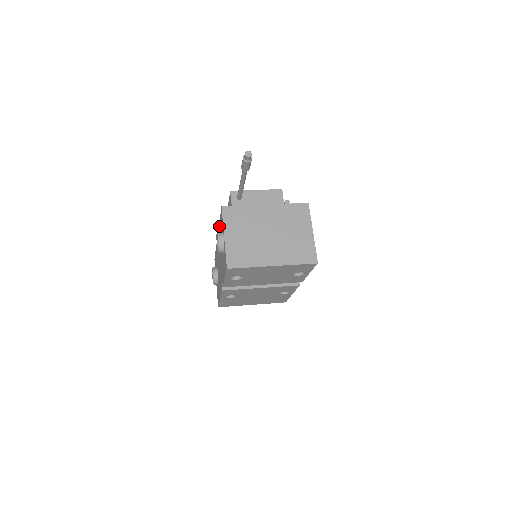
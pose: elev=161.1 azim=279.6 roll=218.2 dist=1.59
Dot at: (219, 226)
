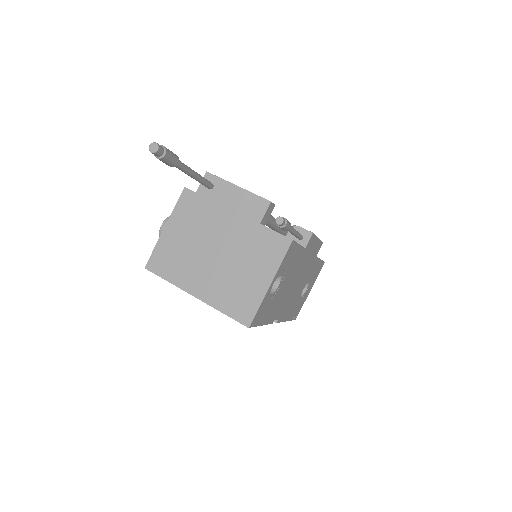
Dot at: occluded
